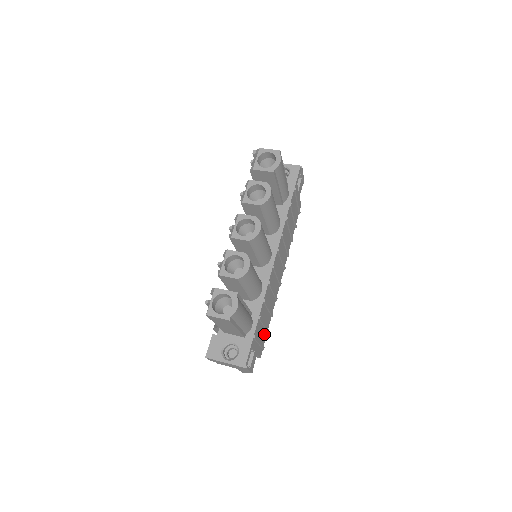
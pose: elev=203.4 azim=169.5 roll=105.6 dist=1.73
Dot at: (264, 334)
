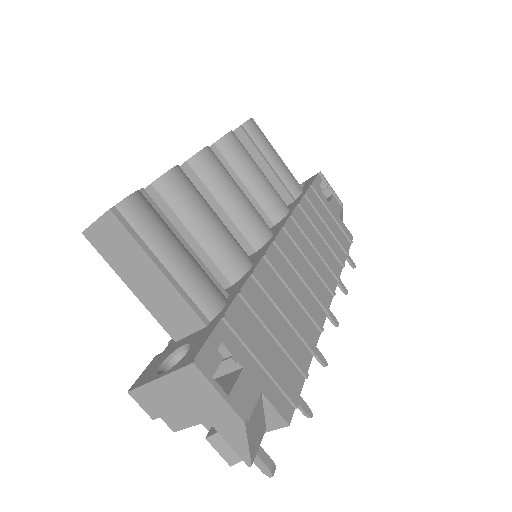
Dot at: (288, 370)
